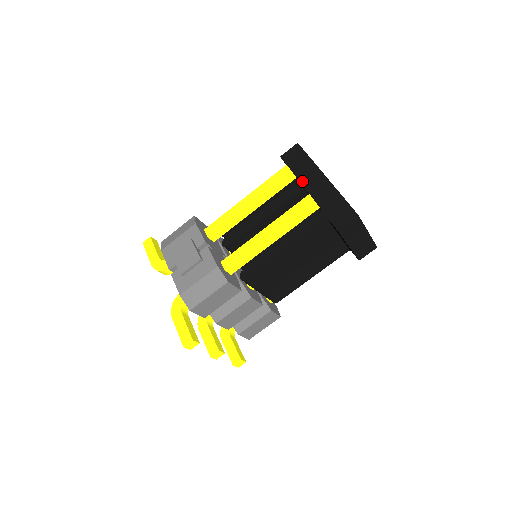
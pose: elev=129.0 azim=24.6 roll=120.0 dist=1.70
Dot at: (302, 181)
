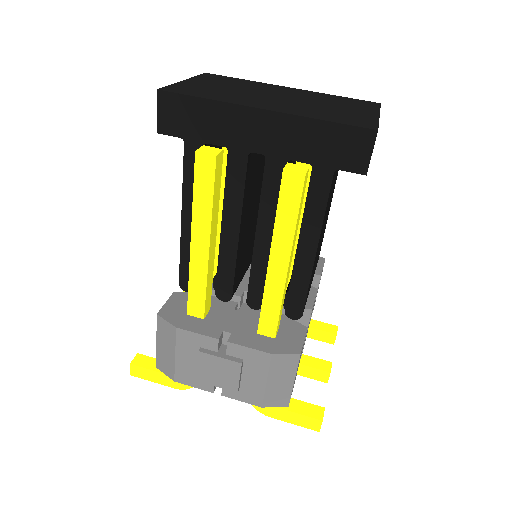
Dot at: (234, 145)
